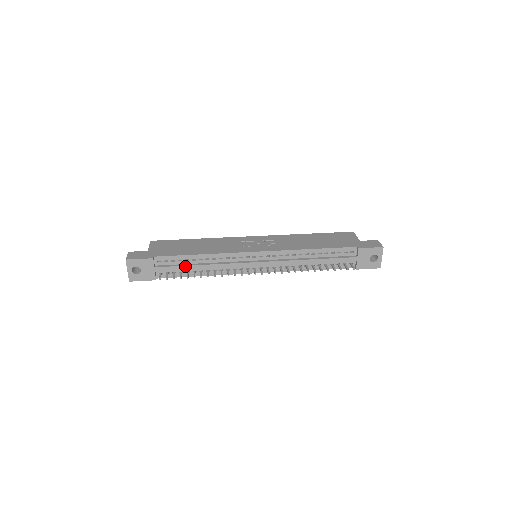
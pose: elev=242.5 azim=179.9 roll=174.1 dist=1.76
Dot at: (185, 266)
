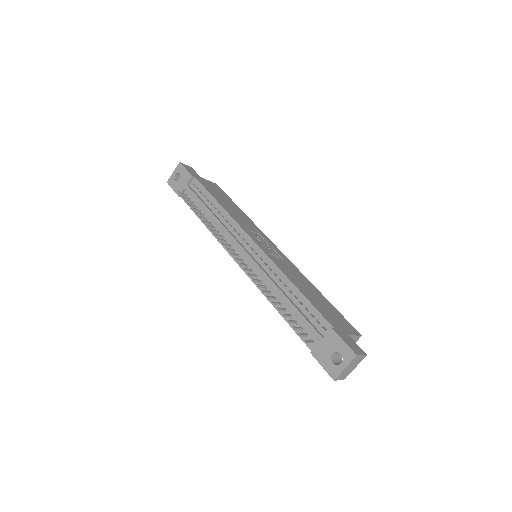
Dot at: (202, 202)
